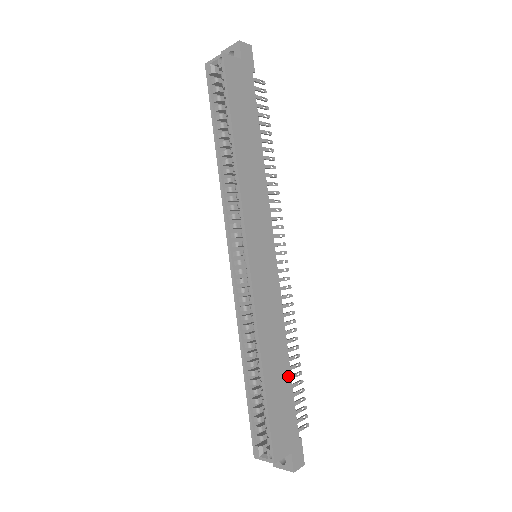
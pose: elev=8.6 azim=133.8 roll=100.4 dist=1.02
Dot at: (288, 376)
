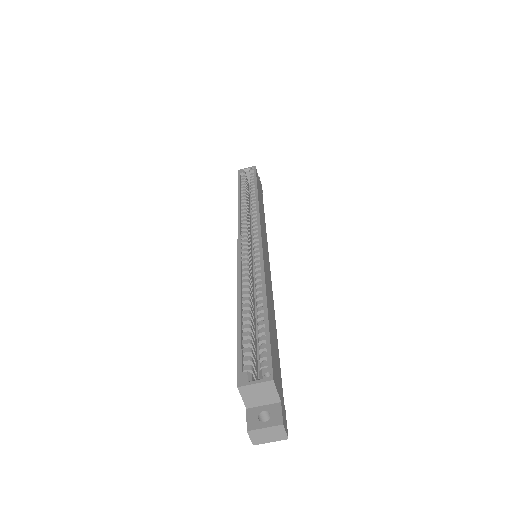
Dot at: (277, 341)
